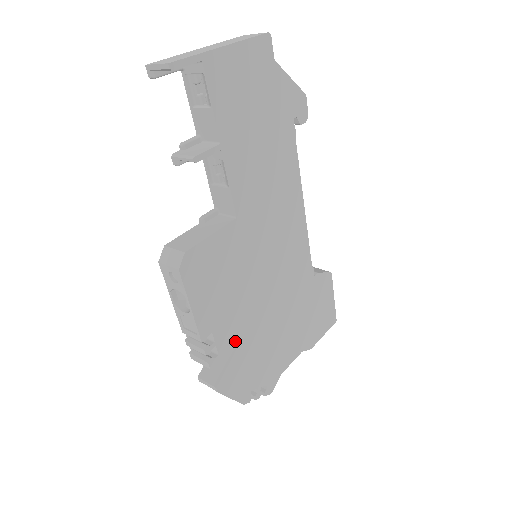
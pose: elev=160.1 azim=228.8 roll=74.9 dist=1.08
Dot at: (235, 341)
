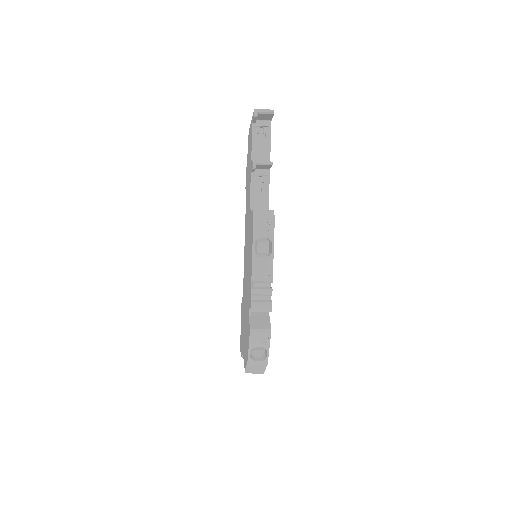
Dot at: occluded
